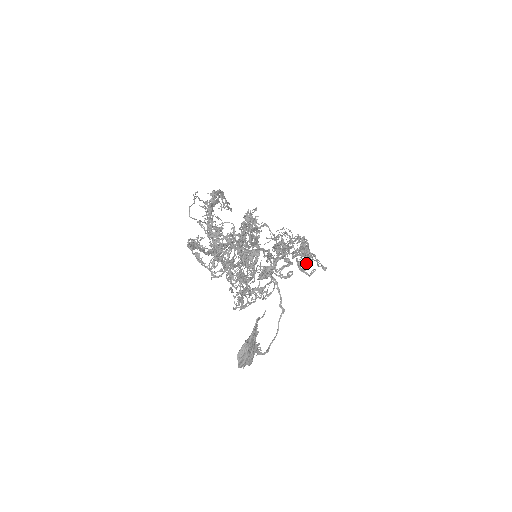
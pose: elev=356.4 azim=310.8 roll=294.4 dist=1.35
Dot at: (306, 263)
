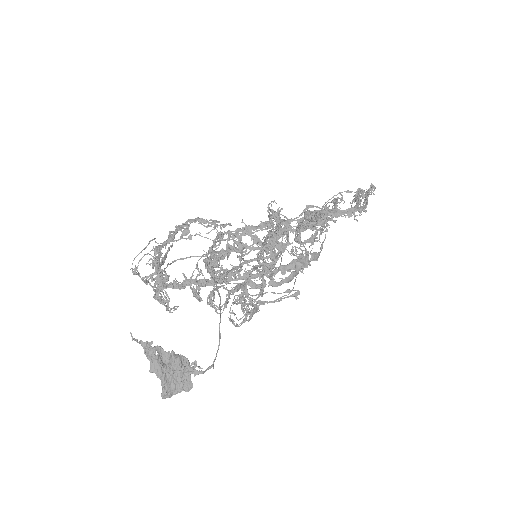
Dot at: (356, 220)
